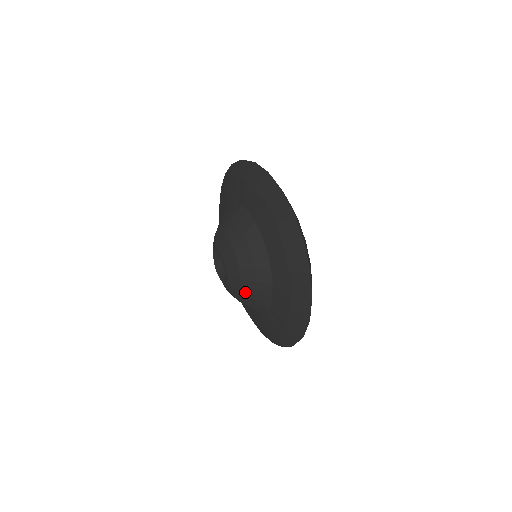
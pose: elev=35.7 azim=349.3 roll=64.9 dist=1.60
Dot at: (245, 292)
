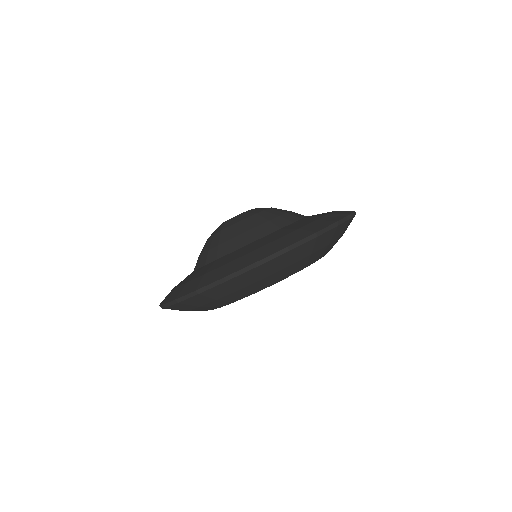
Dot at: (244, 223)
